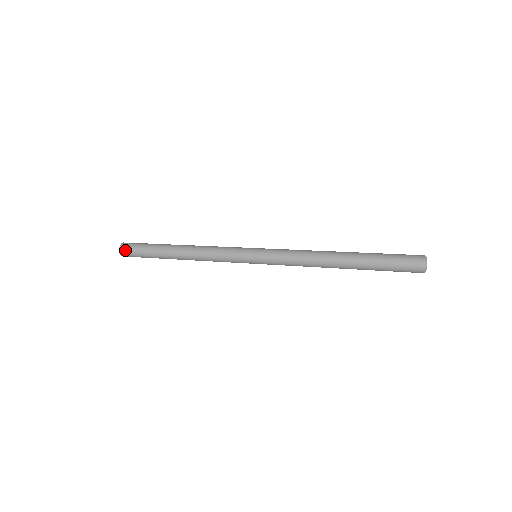
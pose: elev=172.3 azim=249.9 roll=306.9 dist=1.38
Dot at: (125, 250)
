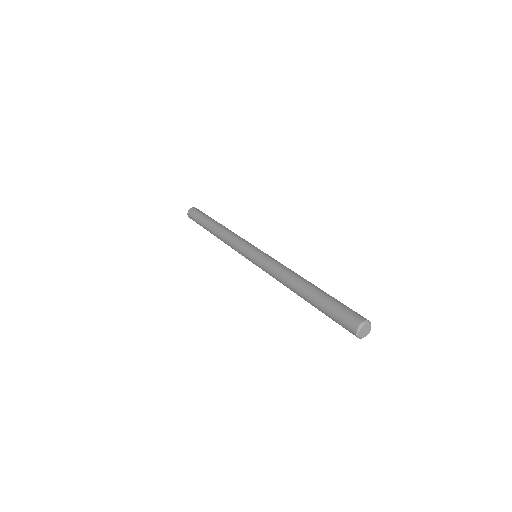
Dot at: (190, 217)
